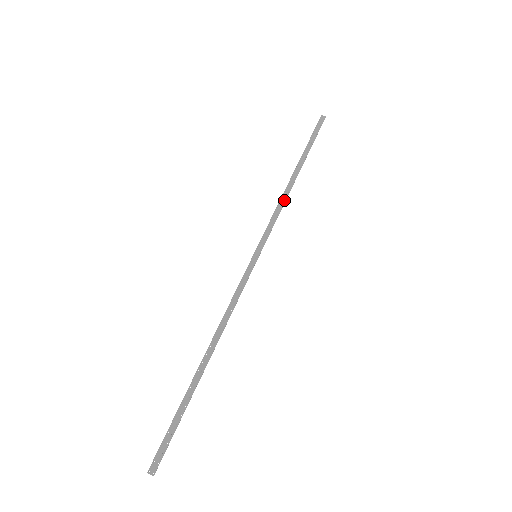
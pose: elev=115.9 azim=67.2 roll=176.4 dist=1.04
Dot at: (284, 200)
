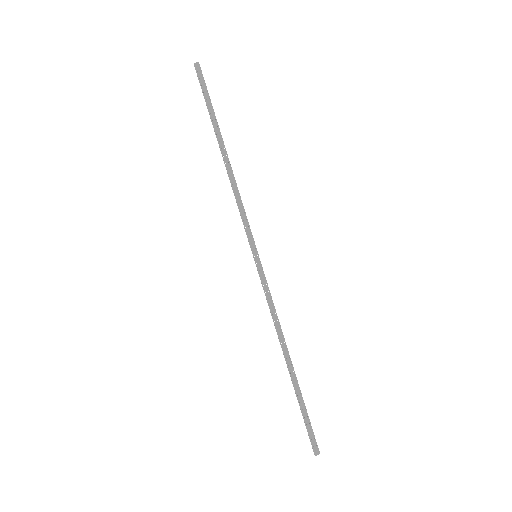
Dot at: (236, 187)
